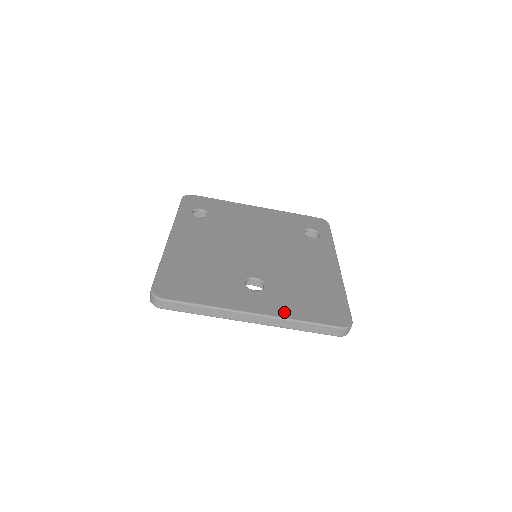
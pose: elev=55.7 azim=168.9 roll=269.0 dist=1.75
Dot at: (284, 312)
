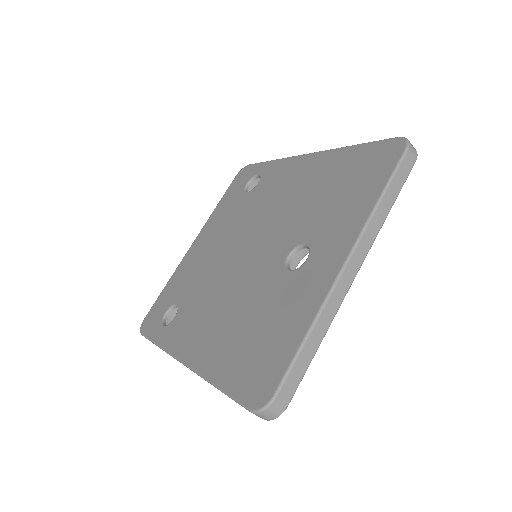
Dot at: (356, 222)
